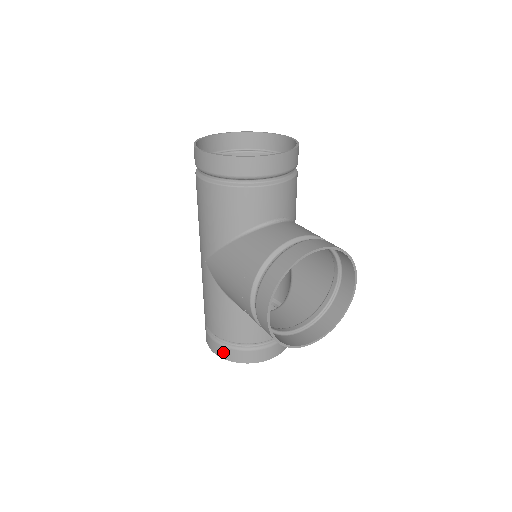
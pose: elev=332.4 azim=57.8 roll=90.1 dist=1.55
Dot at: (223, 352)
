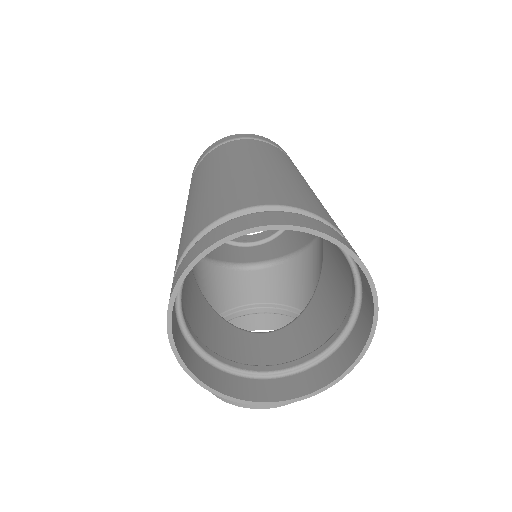
Dot at: occluded
